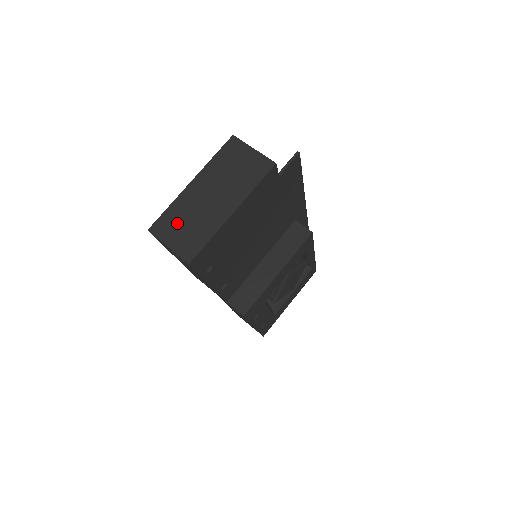
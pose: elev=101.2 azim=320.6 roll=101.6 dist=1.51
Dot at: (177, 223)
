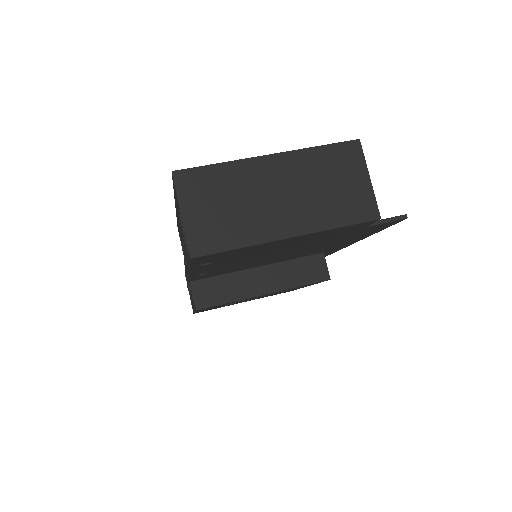
Dot at: (214, 193)
